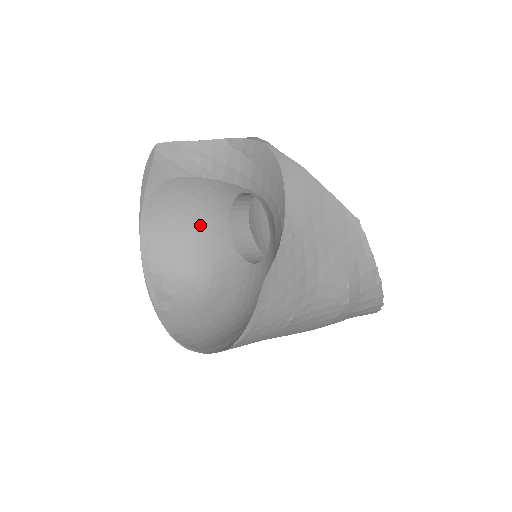
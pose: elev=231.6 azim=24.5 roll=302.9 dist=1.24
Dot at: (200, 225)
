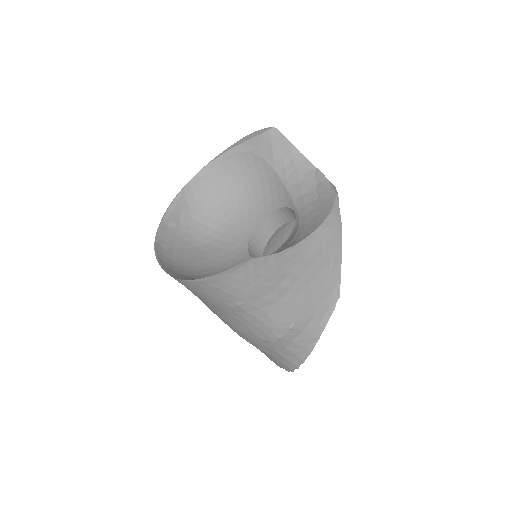
Dot at: (244, 201)
